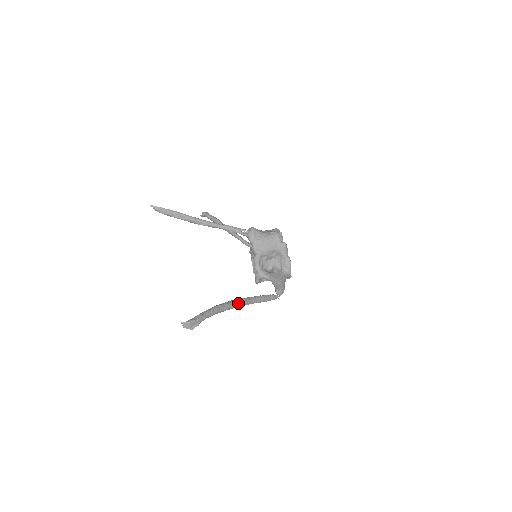
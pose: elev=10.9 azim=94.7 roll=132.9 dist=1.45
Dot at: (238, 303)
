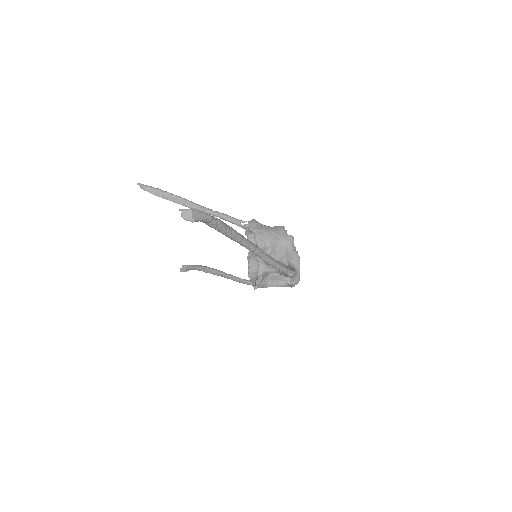
Dot at: (247, 240)
